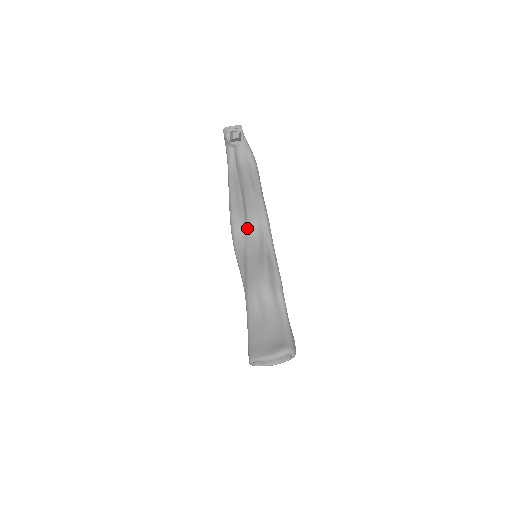
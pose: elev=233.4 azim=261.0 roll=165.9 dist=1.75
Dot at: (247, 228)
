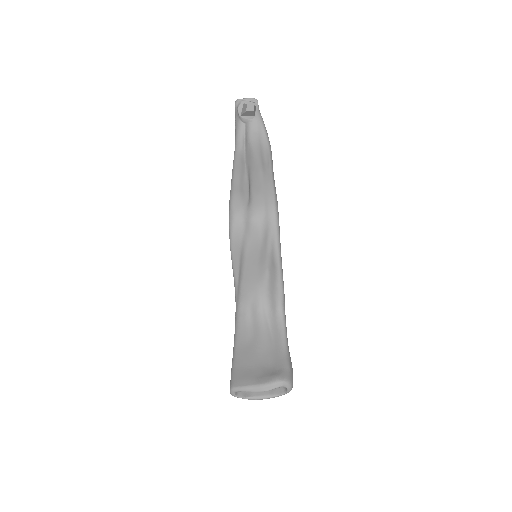
Dot at: (250, 215)
